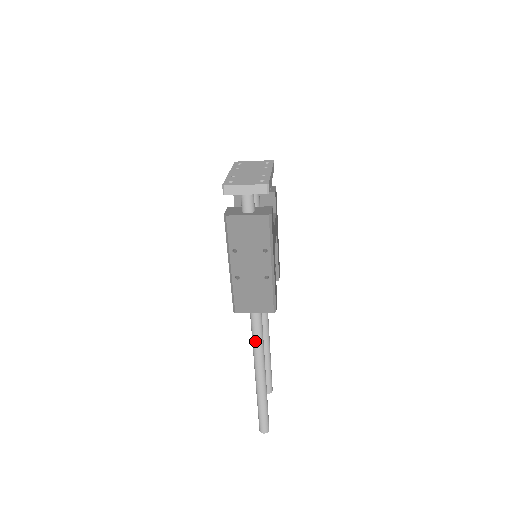
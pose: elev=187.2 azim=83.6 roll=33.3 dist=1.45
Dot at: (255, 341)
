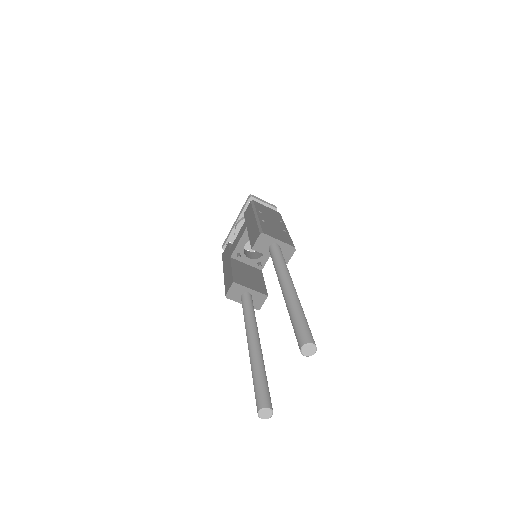
Dot at: (281, 259)
